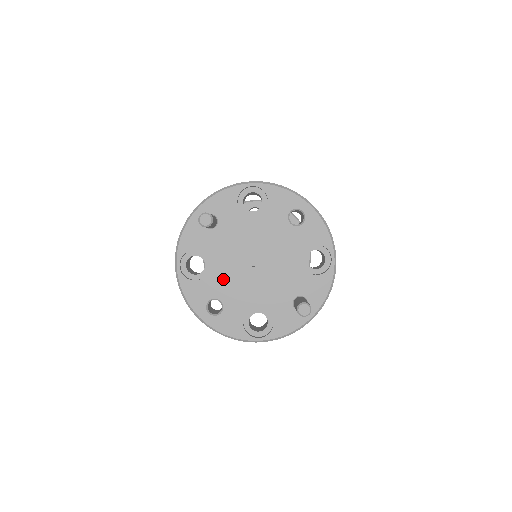
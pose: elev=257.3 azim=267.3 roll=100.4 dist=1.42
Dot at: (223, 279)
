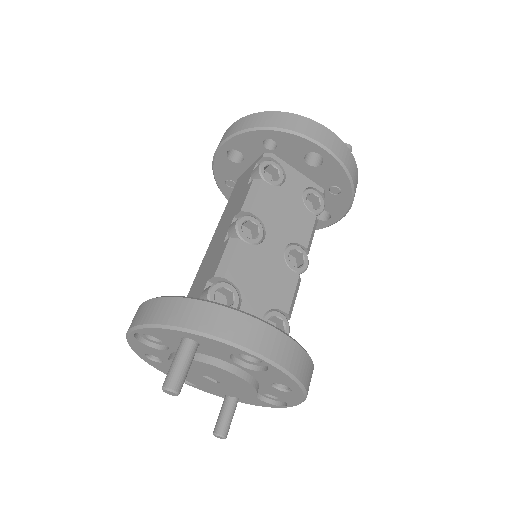
Dot at: occluded
